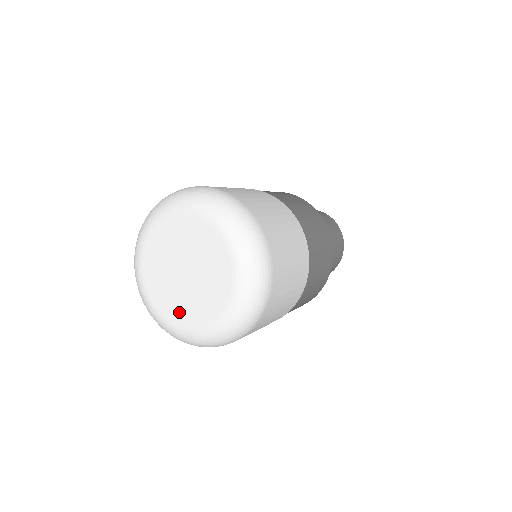
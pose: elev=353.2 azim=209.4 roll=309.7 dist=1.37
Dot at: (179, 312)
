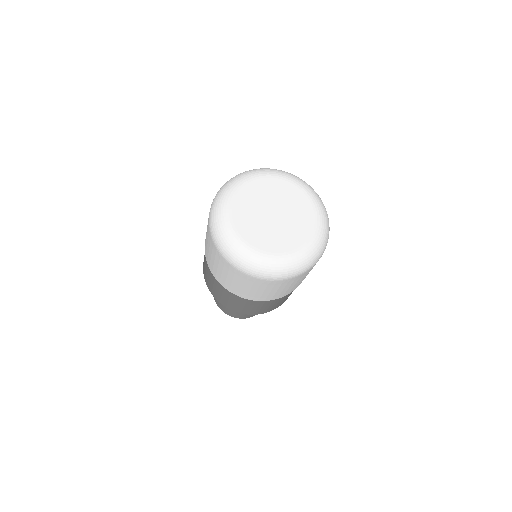
Dot at: (264, 241)
